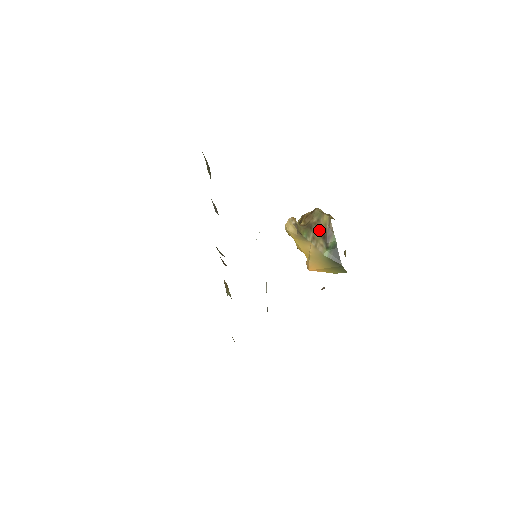
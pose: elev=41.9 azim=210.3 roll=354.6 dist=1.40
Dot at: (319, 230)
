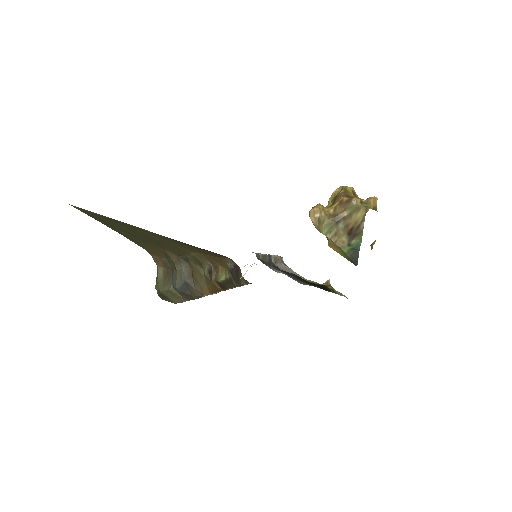
Dot at: (346, 226)
